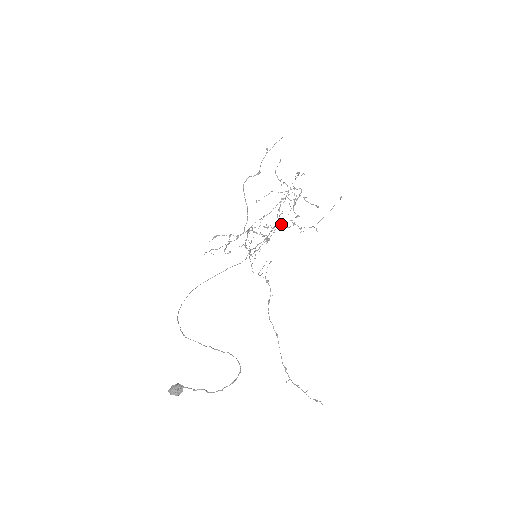
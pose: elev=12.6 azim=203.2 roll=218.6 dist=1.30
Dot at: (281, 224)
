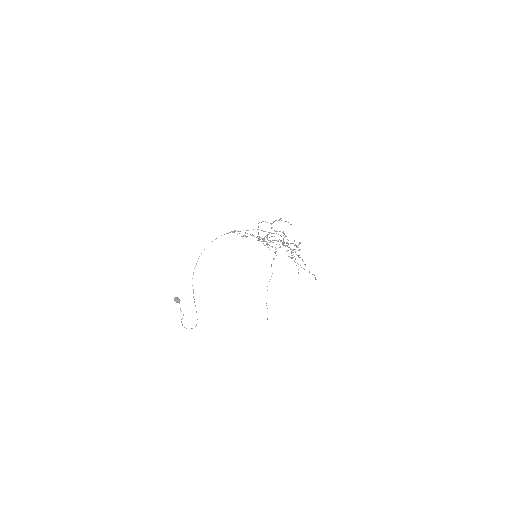
Dot at: occluded
